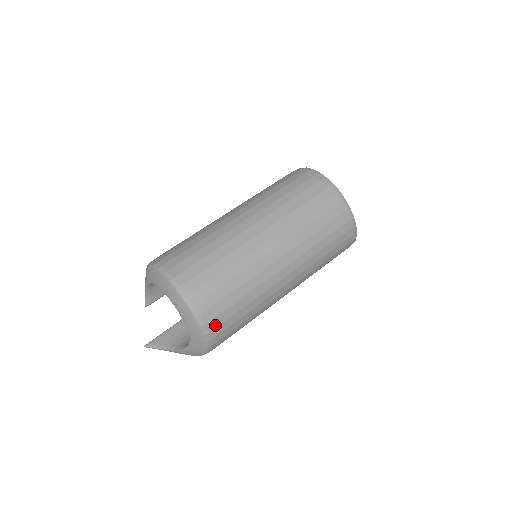
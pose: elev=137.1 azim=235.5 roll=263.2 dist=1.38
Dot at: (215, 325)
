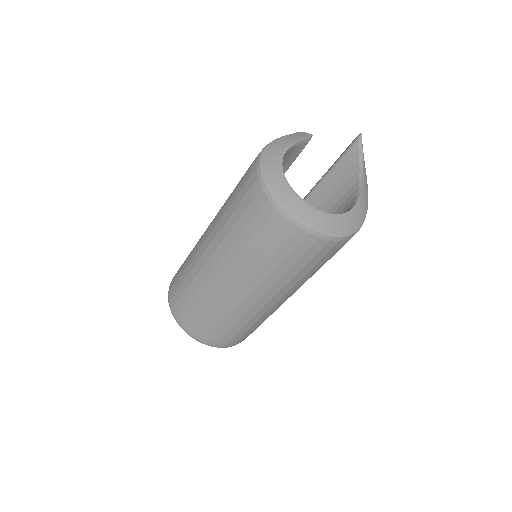
Dot at: (232, 343)
